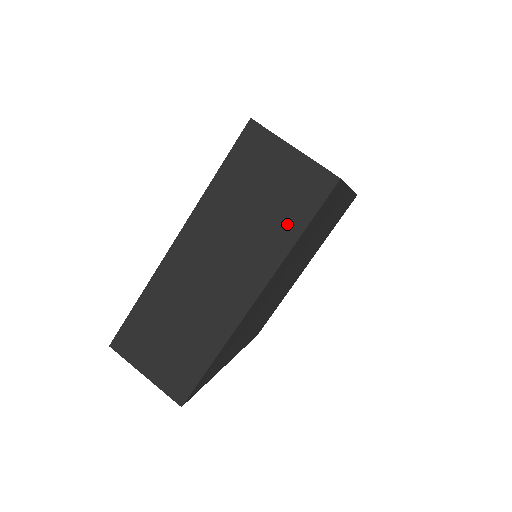
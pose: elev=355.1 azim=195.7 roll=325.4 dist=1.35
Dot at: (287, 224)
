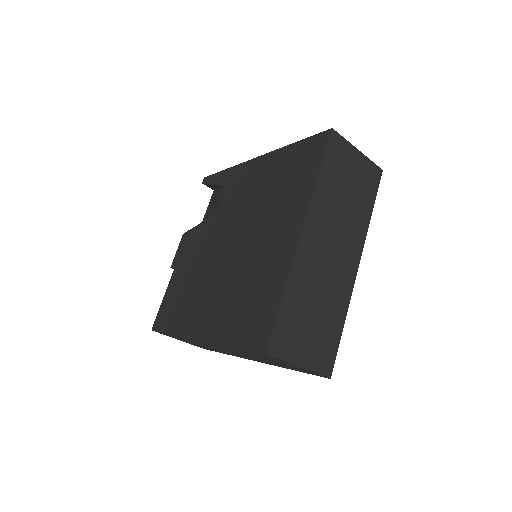
Dot at: (365, 205)
